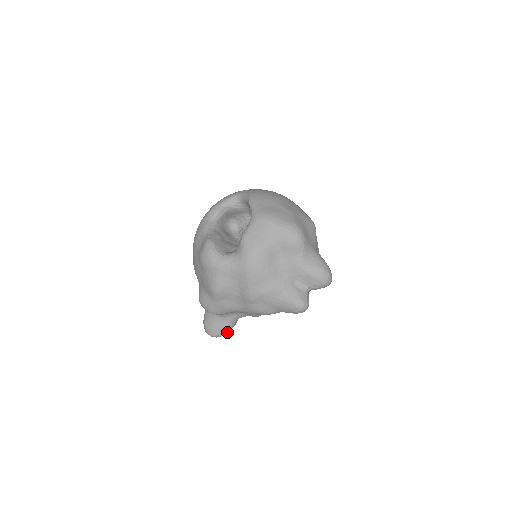
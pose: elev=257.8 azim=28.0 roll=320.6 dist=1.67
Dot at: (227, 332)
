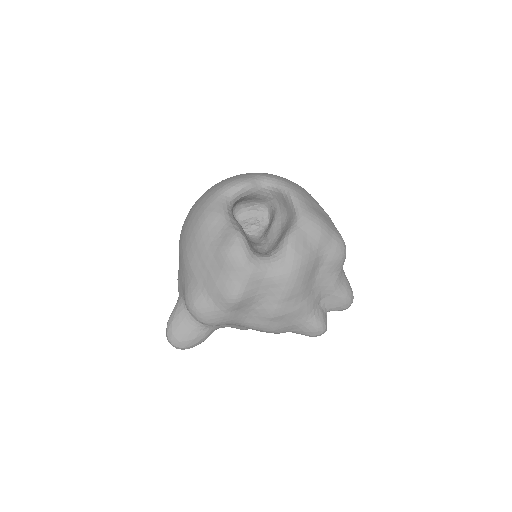
Dot at: (198, 344)
